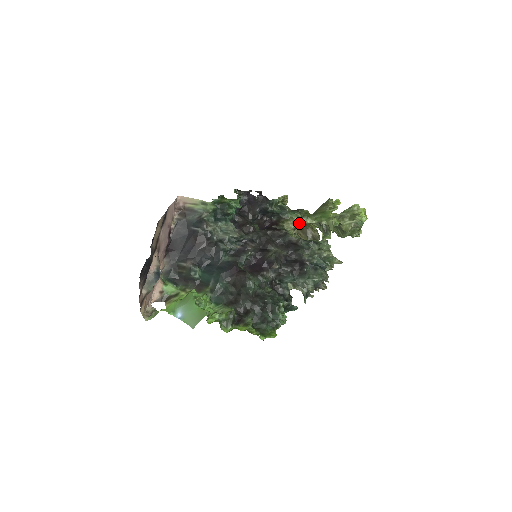
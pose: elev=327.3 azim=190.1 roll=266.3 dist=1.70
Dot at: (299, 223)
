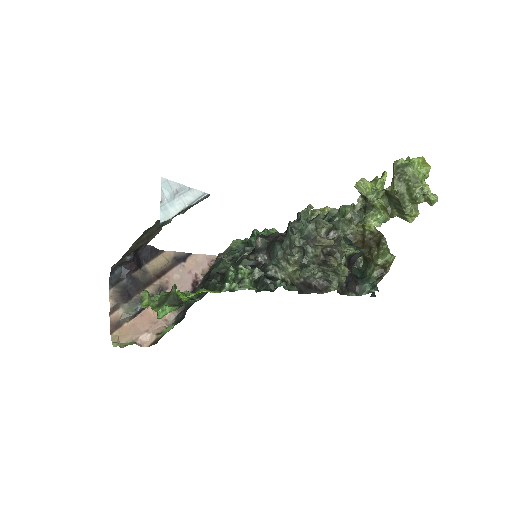
Dot at: occluded
